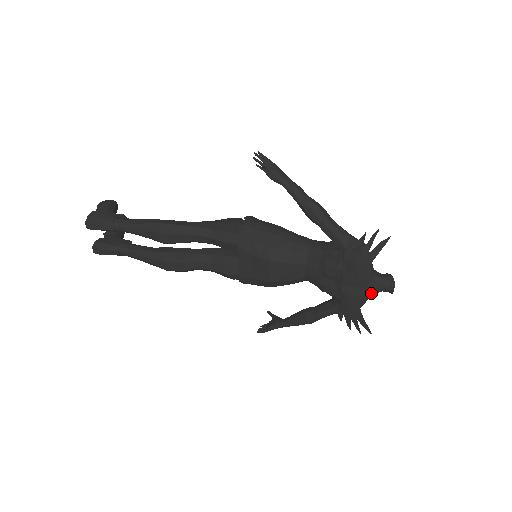
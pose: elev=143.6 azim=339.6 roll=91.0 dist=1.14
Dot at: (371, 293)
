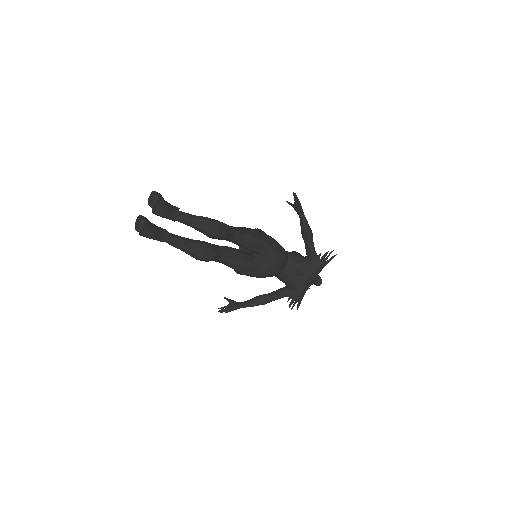
Dot at: occluded
